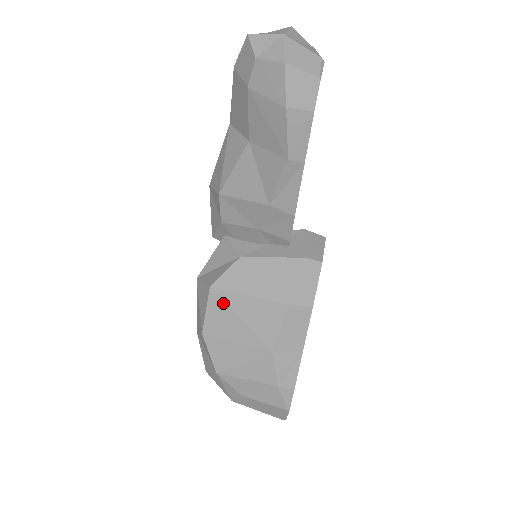
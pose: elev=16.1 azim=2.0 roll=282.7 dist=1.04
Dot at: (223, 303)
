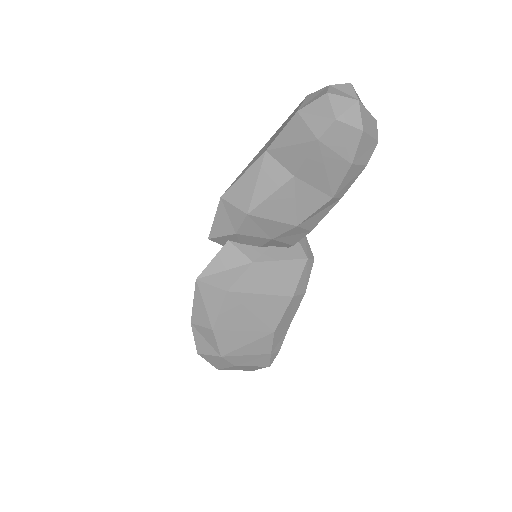
Dot at: (237, 303)
